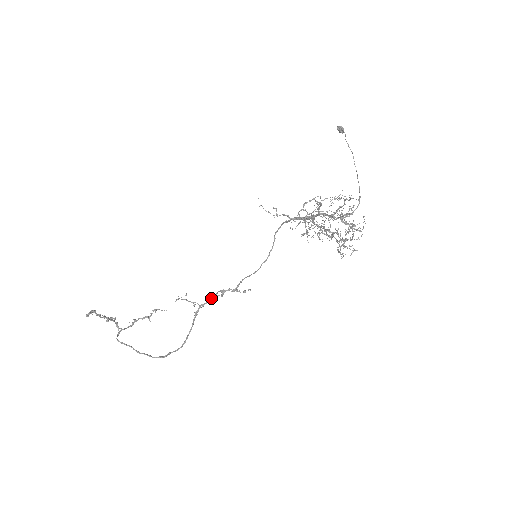
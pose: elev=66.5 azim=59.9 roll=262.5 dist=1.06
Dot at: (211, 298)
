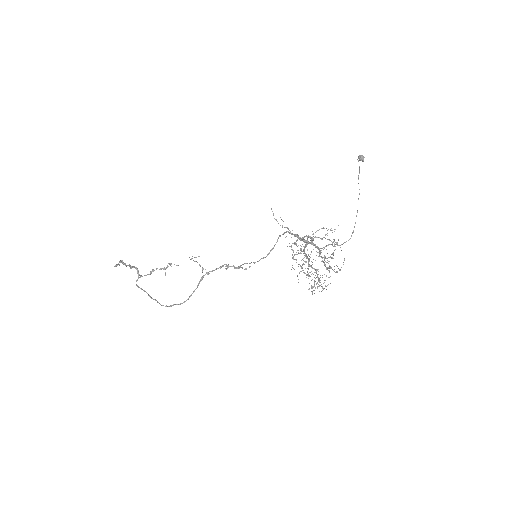
Dot at: (217, 268)
